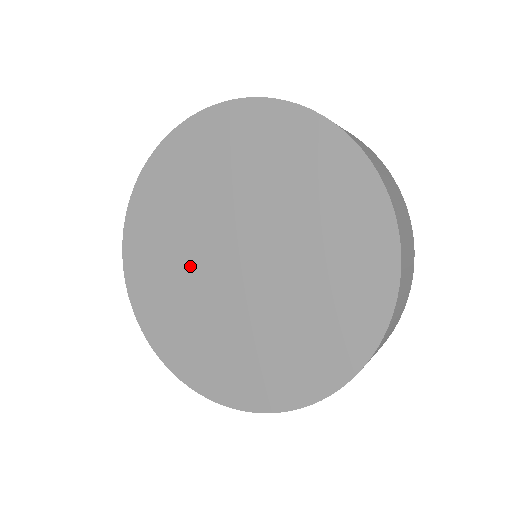
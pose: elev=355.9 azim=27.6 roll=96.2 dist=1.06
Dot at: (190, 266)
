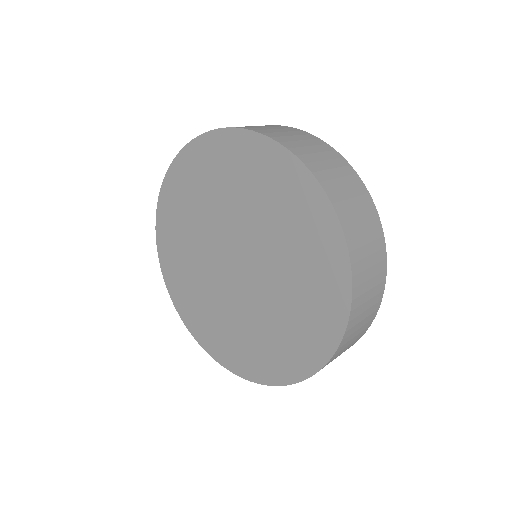
Dot at: (209, 282)
